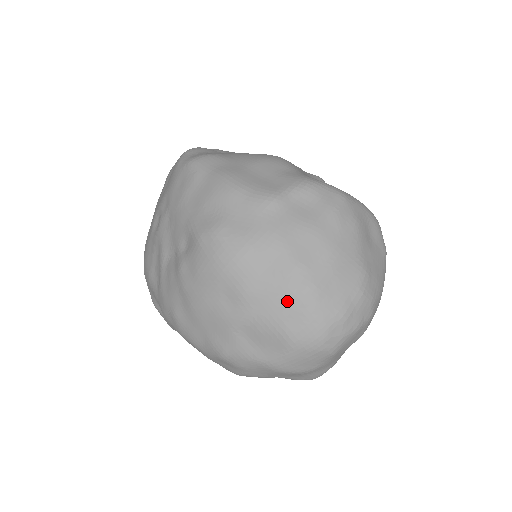
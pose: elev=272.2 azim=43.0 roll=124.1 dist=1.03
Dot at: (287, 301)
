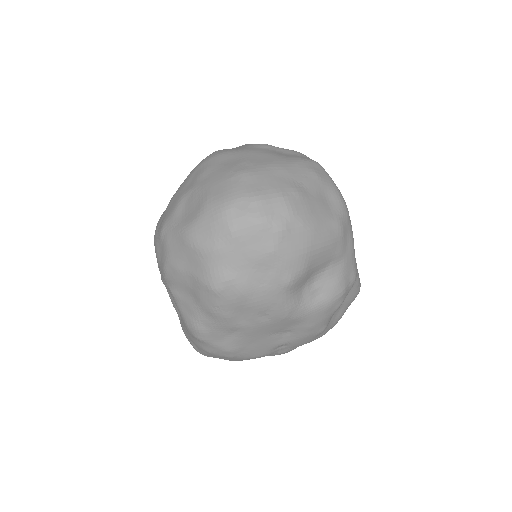
Dot at: (223, 176)
